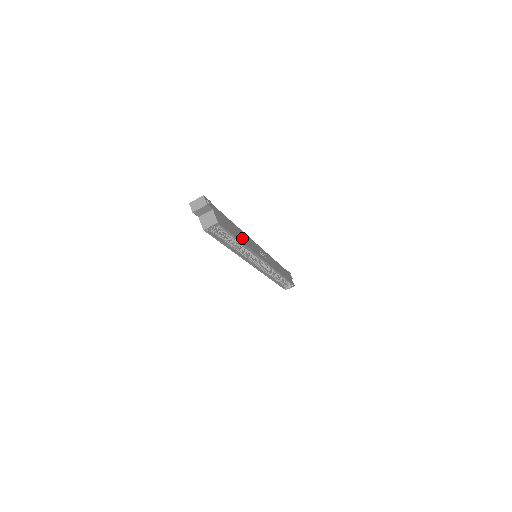
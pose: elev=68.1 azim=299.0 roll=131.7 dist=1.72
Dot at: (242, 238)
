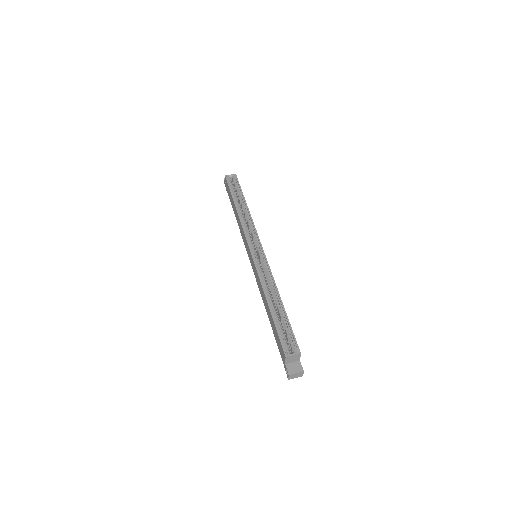
Dot at: occluded
